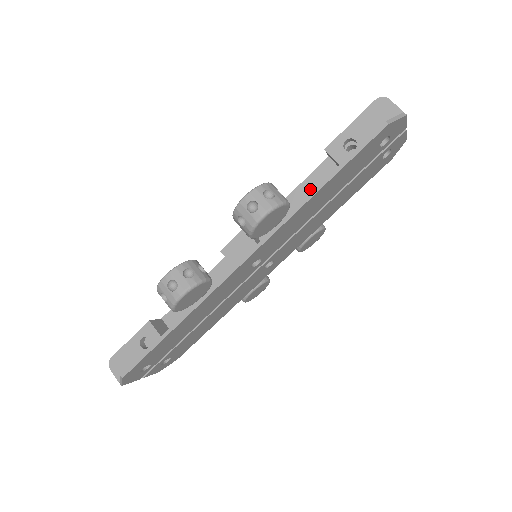
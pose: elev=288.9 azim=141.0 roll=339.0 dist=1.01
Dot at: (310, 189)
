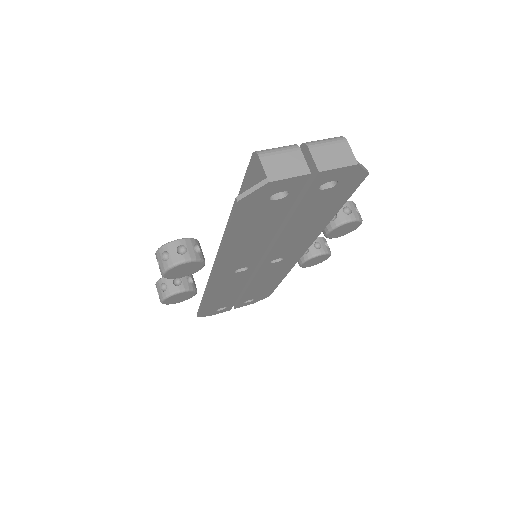
Dot at: occluded
